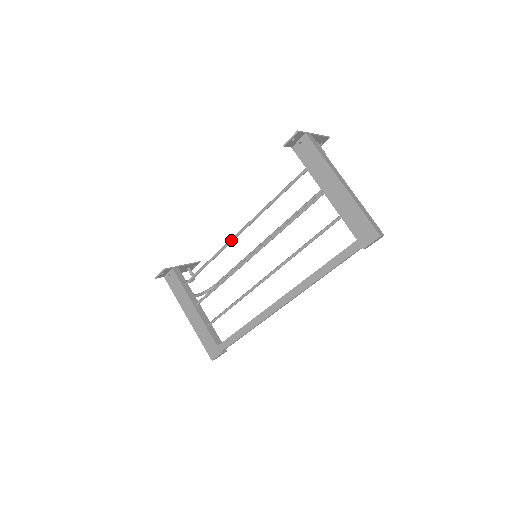
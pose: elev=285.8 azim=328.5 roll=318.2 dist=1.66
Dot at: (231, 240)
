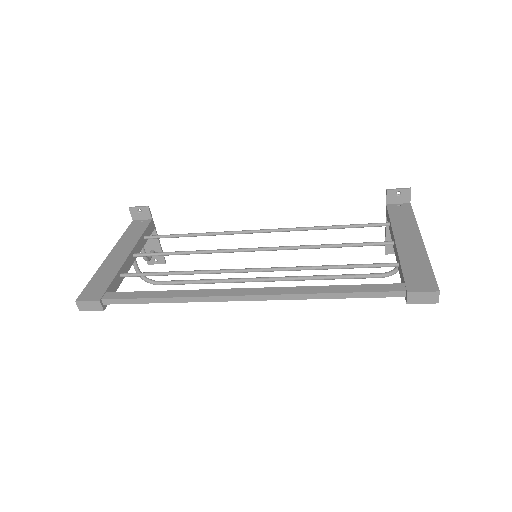
Dot at: (246, 230)
